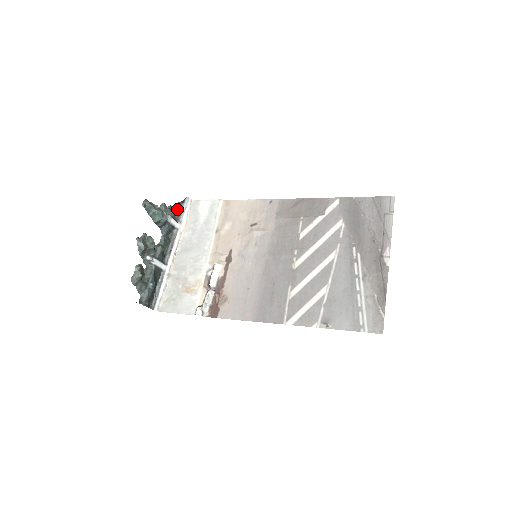
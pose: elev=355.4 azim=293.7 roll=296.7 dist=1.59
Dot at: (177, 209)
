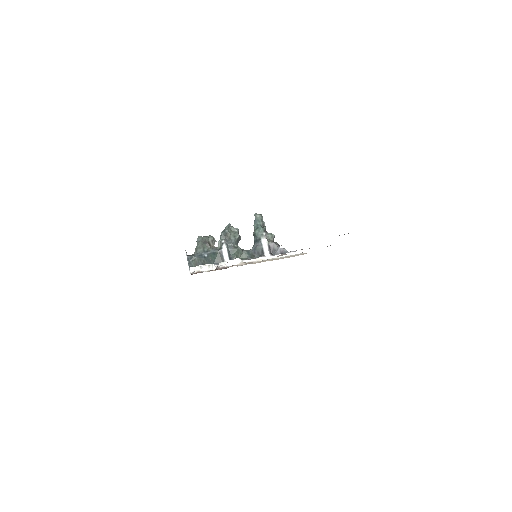
Dot at: (282, 252)
